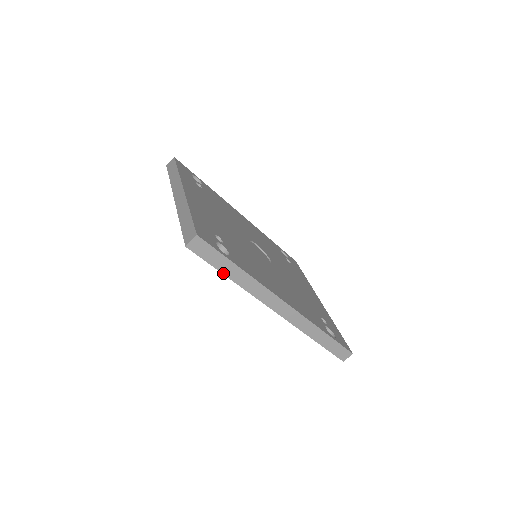
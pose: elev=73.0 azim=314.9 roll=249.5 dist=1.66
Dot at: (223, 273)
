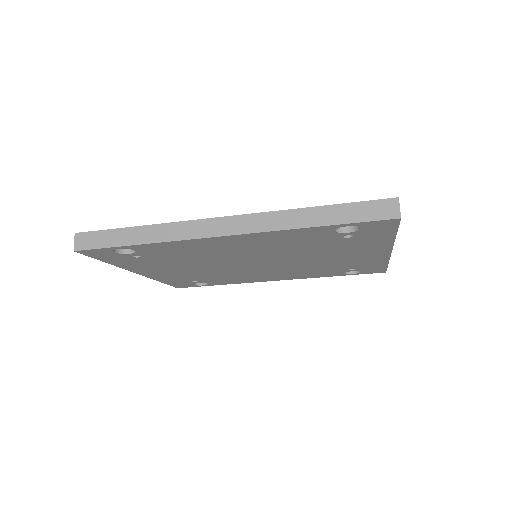
Dot at: (127, 245)
